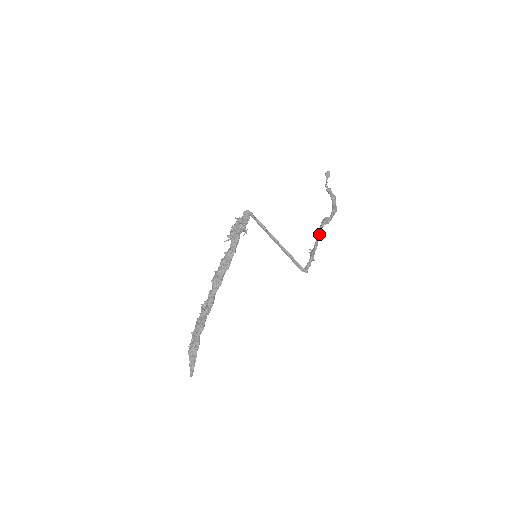
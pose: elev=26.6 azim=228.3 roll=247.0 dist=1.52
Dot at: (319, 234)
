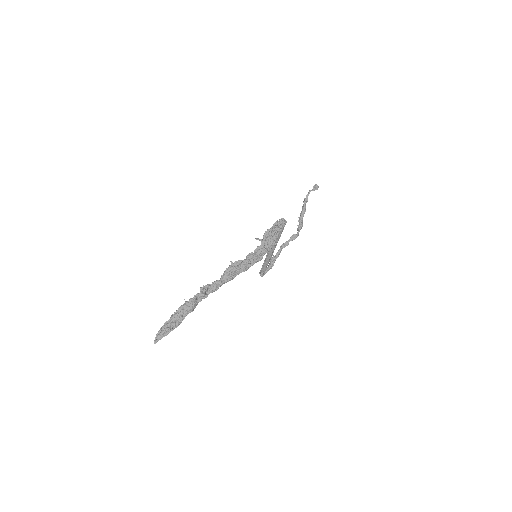
Dot at: (285, 246)
